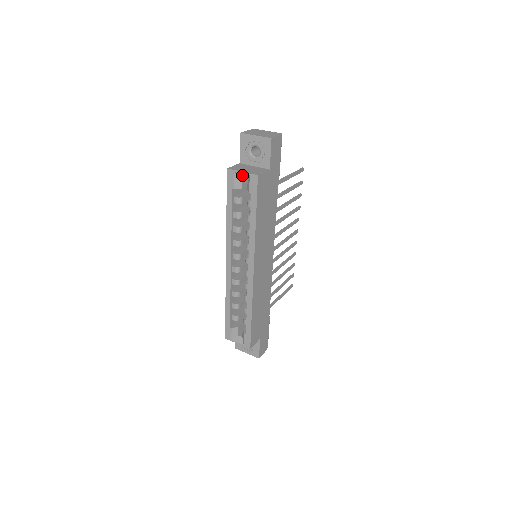
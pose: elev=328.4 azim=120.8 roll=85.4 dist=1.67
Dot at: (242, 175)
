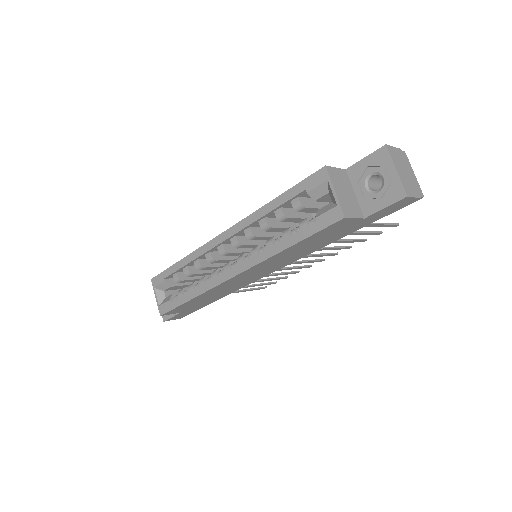
Dot at: (331, 192)
